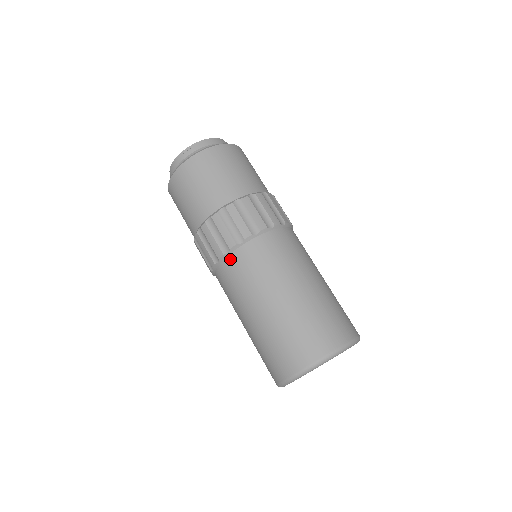
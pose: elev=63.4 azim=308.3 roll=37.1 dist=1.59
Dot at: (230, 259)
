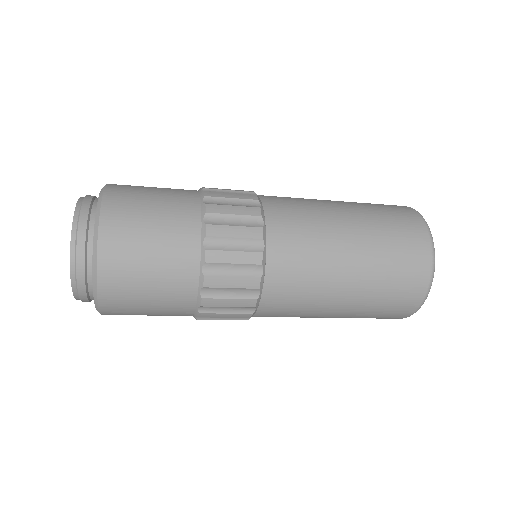
Dot at: (271, 274)
